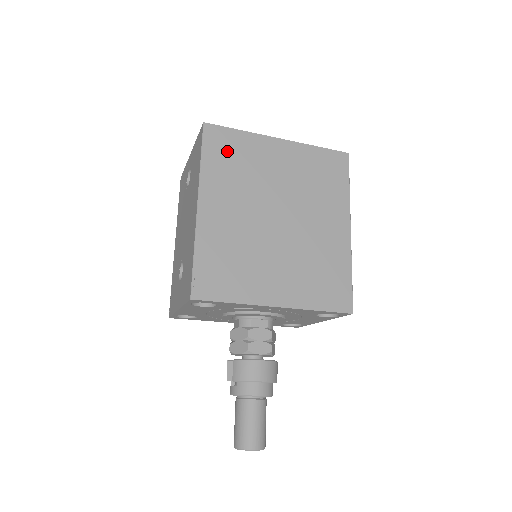
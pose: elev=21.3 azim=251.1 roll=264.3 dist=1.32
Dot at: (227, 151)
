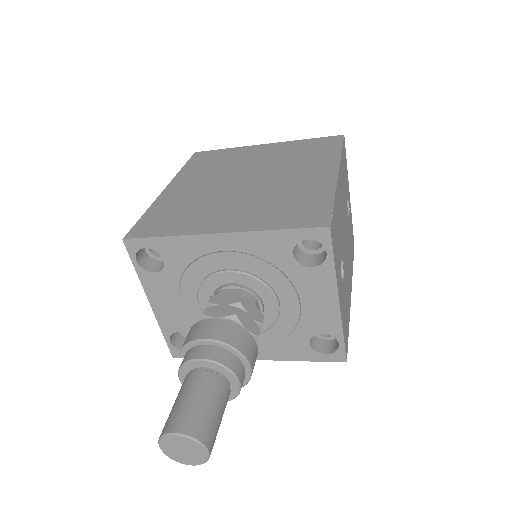
Dot at: (209, 159)
